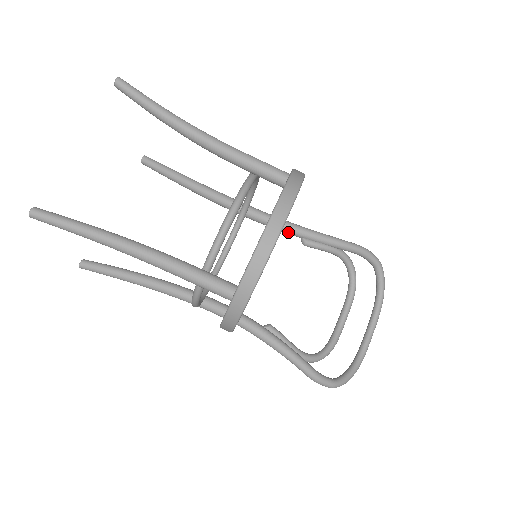
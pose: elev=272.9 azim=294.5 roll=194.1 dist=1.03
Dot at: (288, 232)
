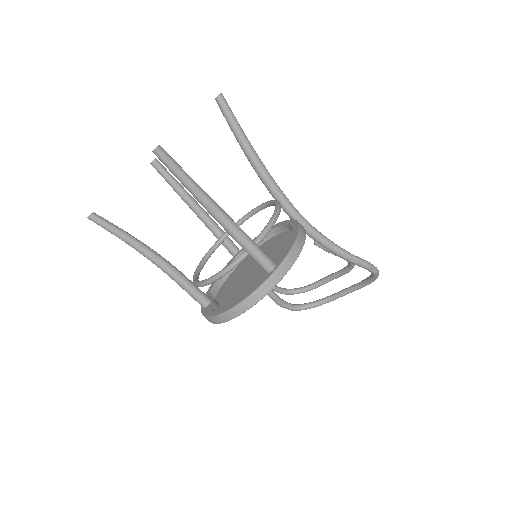
Dot at: occluded
